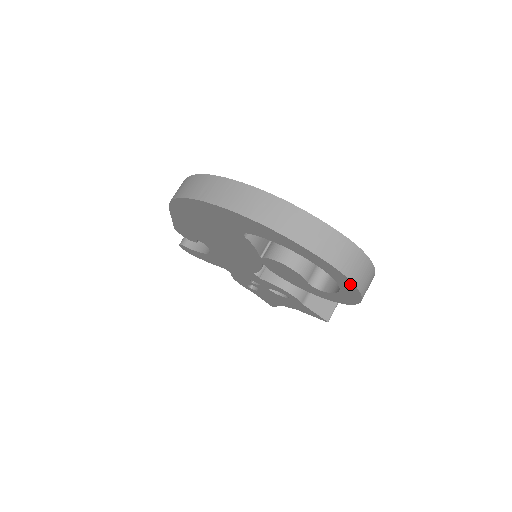
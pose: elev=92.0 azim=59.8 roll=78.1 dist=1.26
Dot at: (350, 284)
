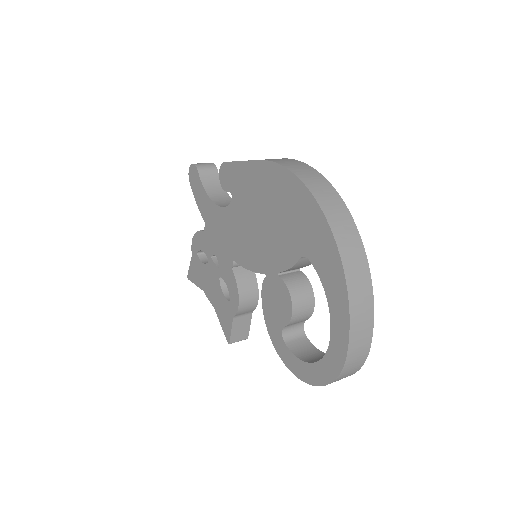
Dot at: (332, 375)
